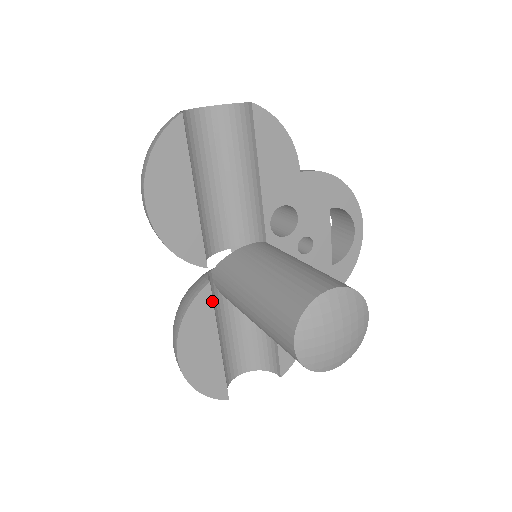
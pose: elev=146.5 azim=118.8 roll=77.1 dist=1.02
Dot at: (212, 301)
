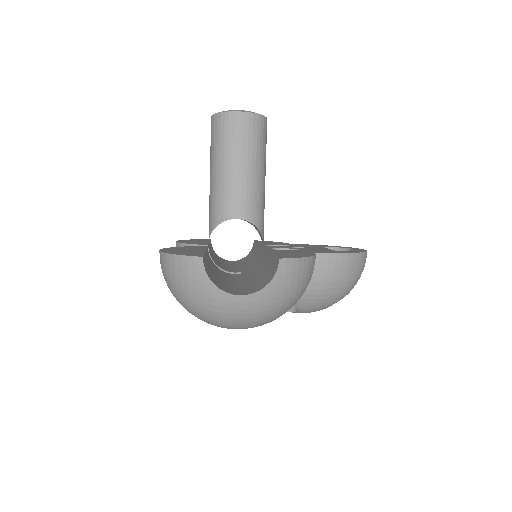
Dot at: (207, 247)
